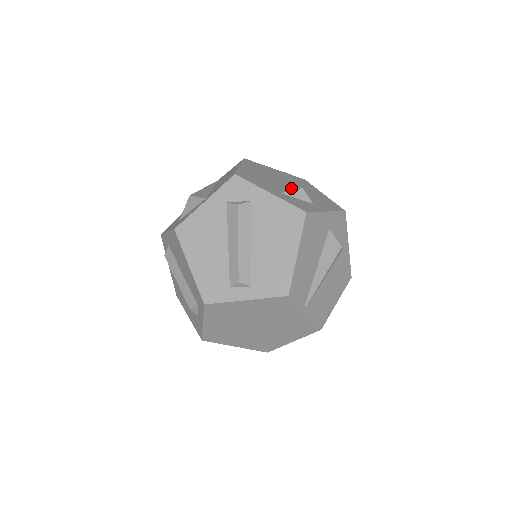
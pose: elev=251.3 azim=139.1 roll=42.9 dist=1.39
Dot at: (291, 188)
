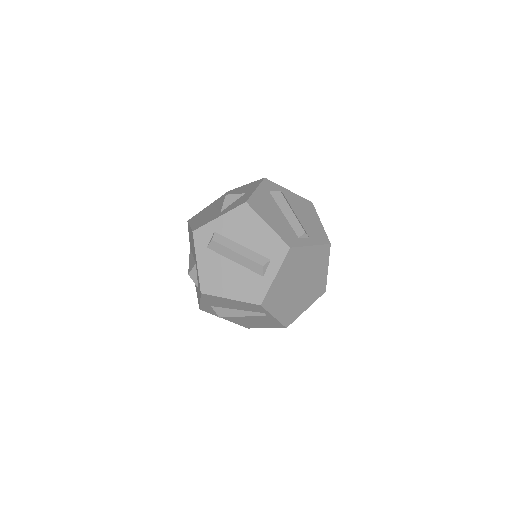
Dot at: occluded
